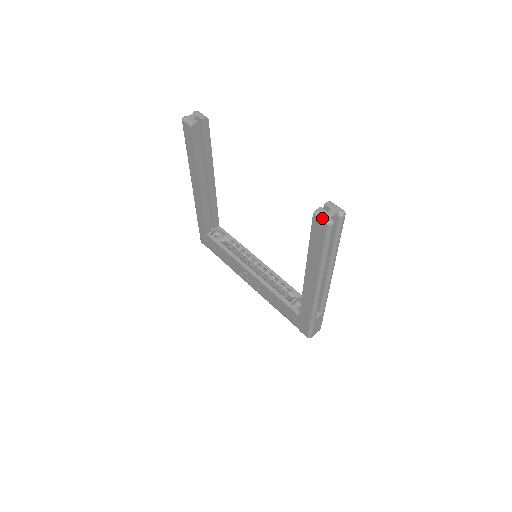
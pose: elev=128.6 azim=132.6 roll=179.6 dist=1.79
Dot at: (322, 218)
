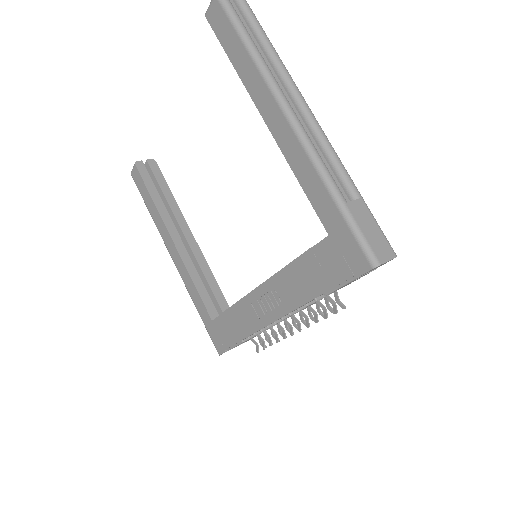
Dot at: (210, 2)
